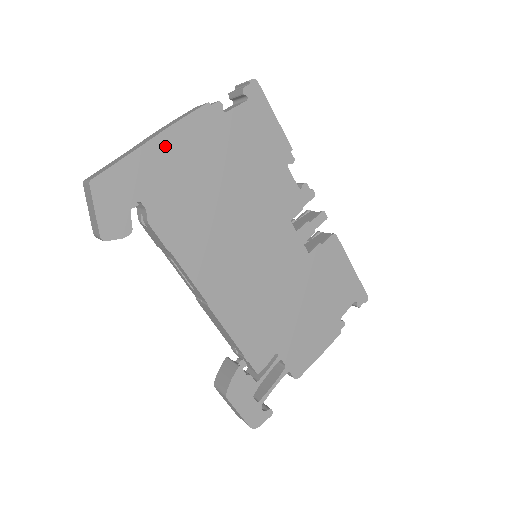
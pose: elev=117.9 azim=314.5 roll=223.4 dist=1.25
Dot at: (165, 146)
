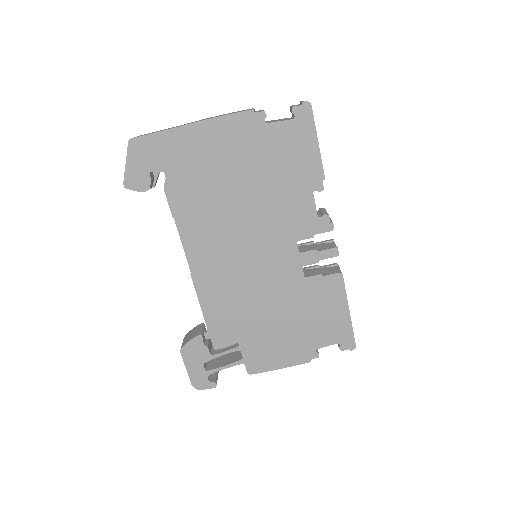
Dot at: (200, 133)
